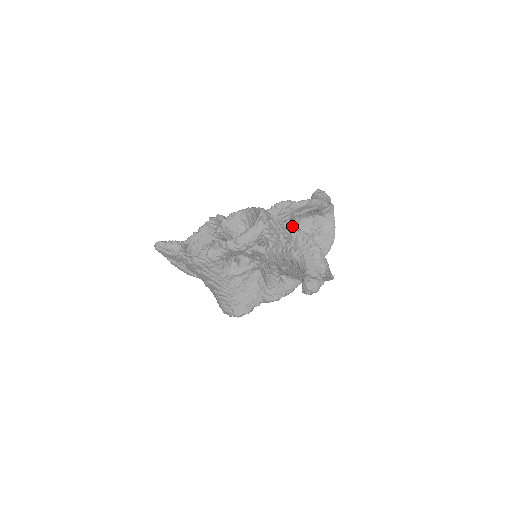
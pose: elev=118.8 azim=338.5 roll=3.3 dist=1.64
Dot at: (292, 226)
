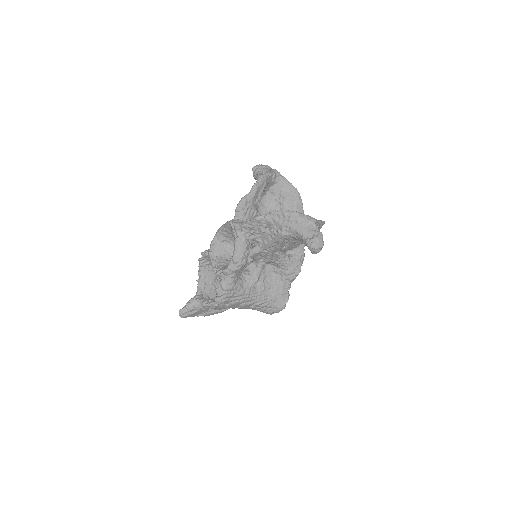
Dot at: (263, 215)
